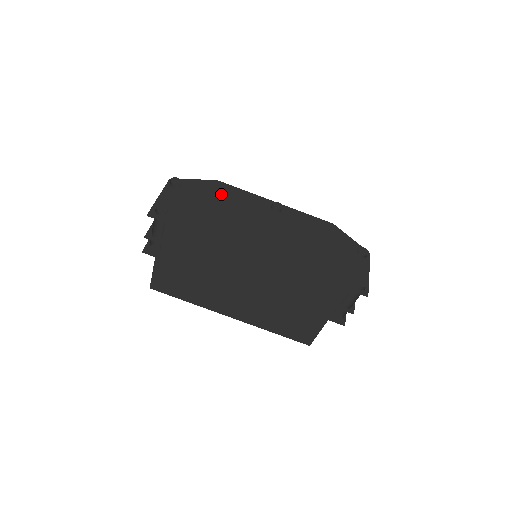
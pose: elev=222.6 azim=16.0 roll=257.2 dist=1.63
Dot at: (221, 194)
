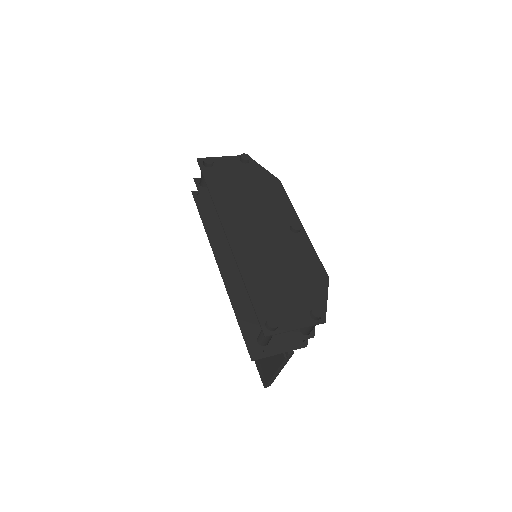
Dot at: (267, 188)
